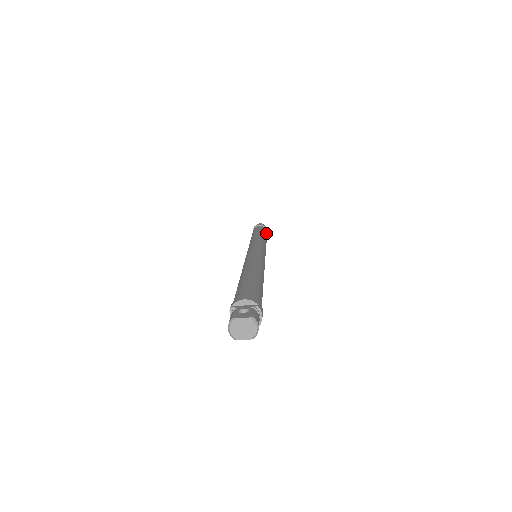
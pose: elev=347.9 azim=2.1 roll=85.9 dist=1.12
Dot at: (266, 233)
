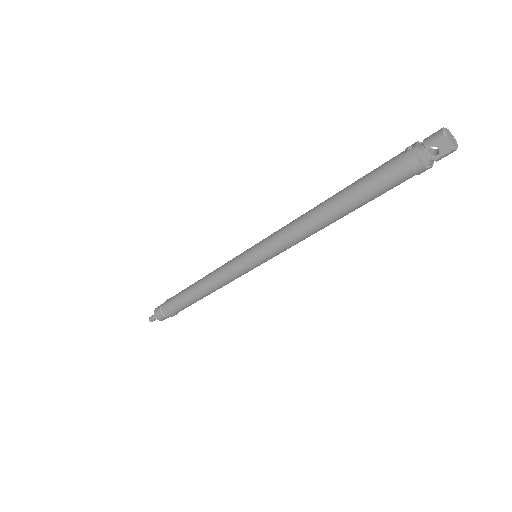
Dot at: occluded
